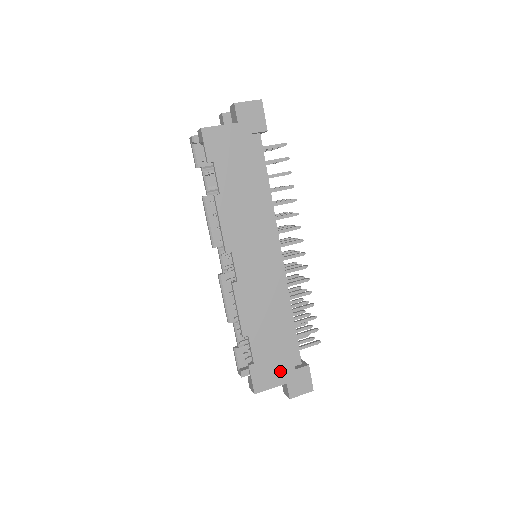
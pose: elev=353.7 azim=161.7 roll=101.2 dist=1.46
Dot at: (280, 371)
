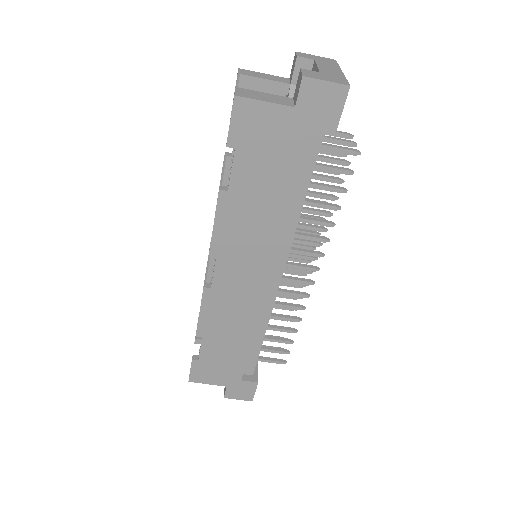
Dot at: (224, 375)
